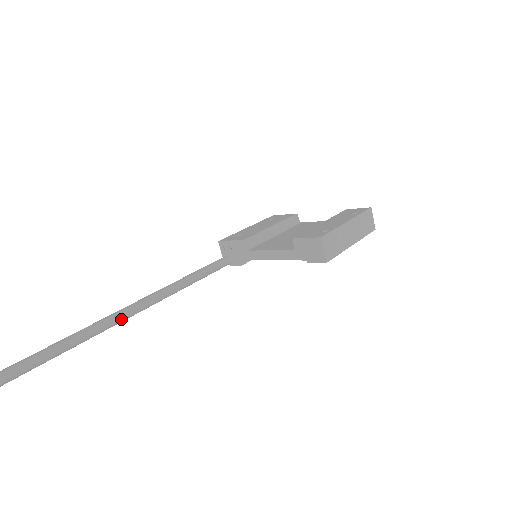
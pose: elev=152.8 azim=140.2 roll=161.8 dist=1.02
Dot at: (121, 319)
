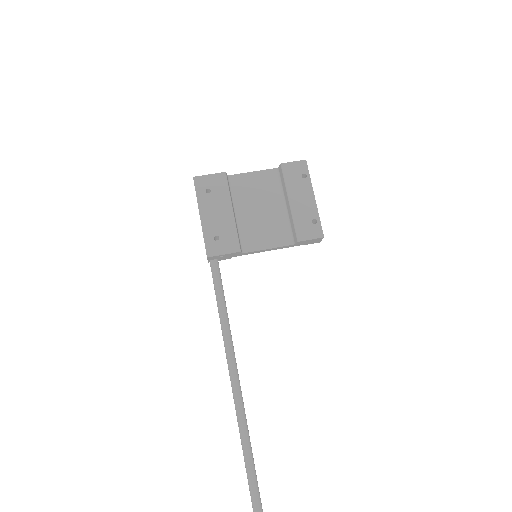
Dot at: occluded
